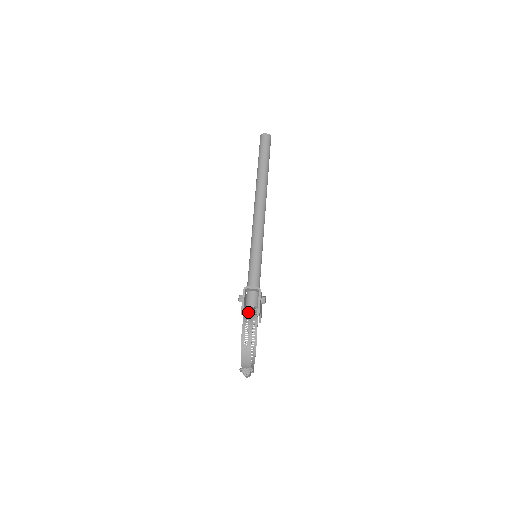
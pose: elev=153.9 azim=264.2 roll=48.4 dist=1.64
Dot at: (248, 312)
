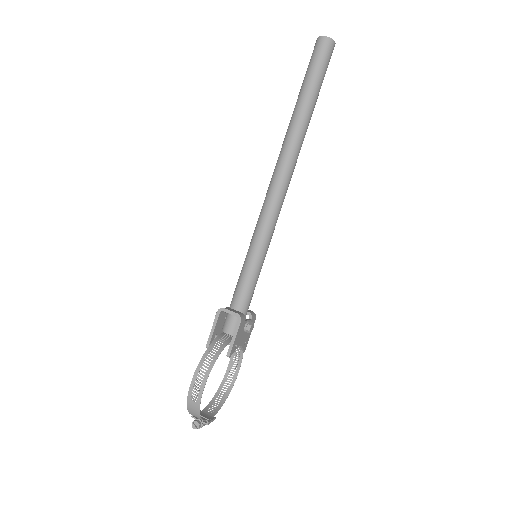
Dot at: (211, 352)
